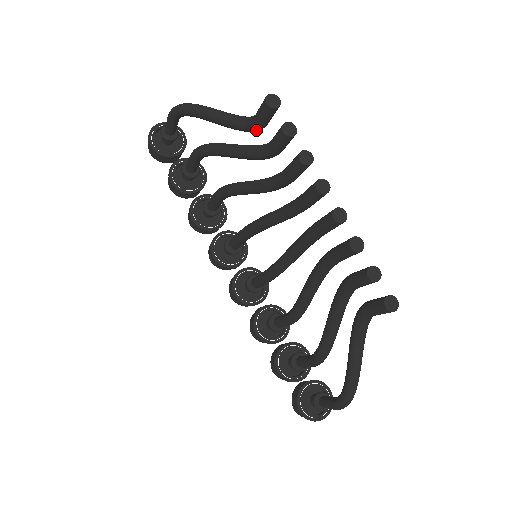
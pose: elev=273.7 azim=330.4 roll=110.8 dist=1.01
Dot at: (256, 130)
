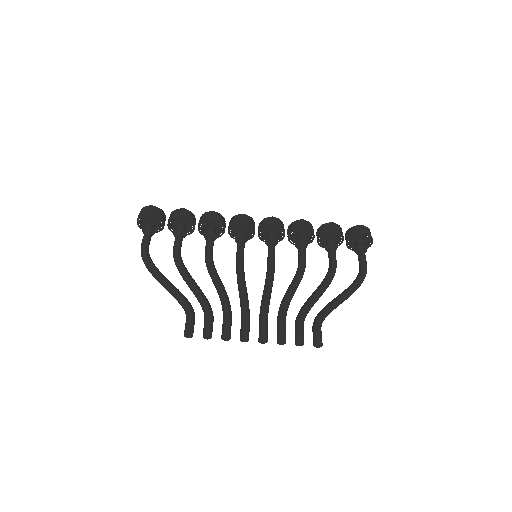
Dot at: (194, 314)
